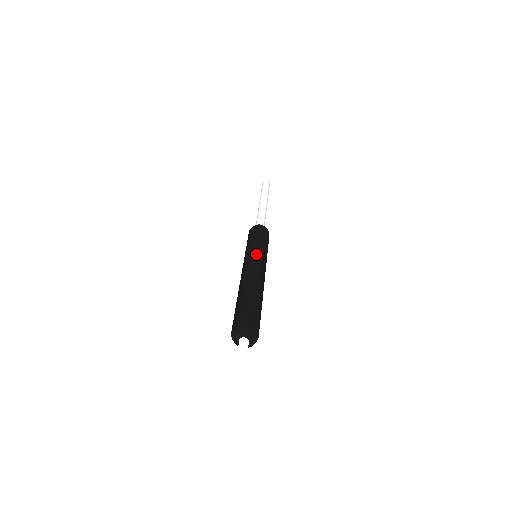
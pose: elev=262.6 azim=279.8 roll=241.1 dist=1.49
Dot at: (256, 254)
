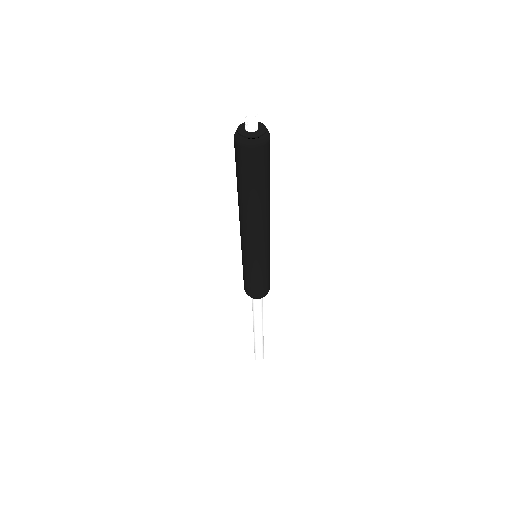
Dot at: occluded
